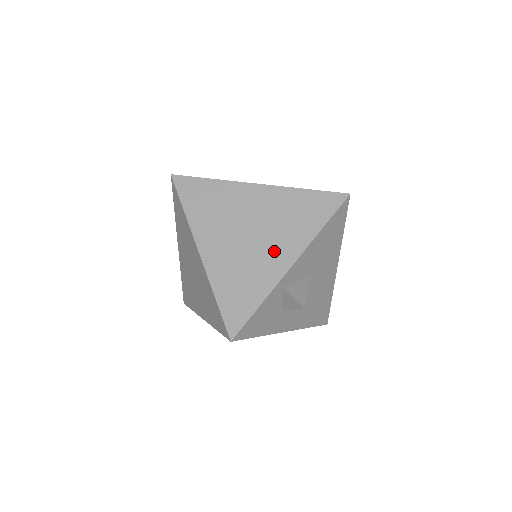
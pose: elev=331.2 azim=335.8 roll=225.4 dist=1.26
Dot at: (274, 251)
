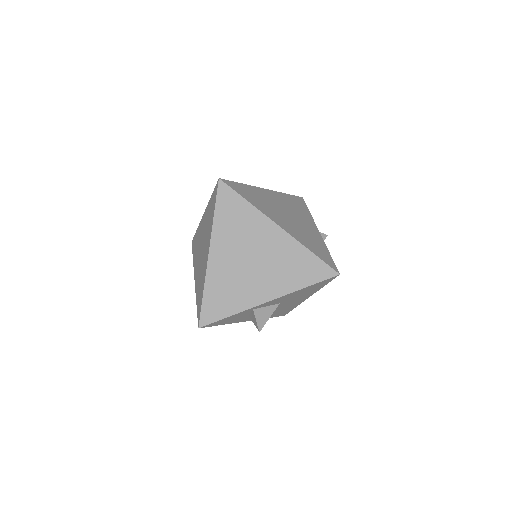
Dot at: (261, 285)
